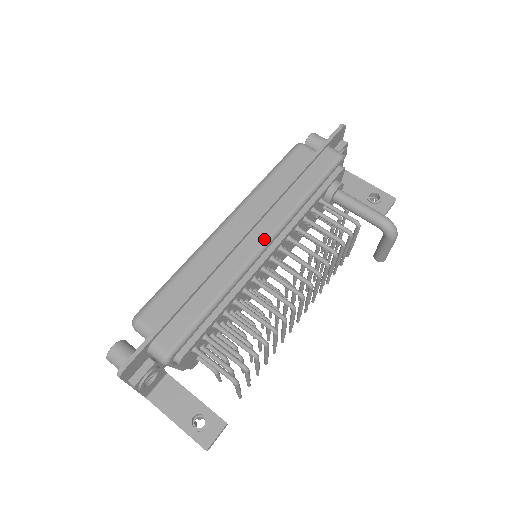
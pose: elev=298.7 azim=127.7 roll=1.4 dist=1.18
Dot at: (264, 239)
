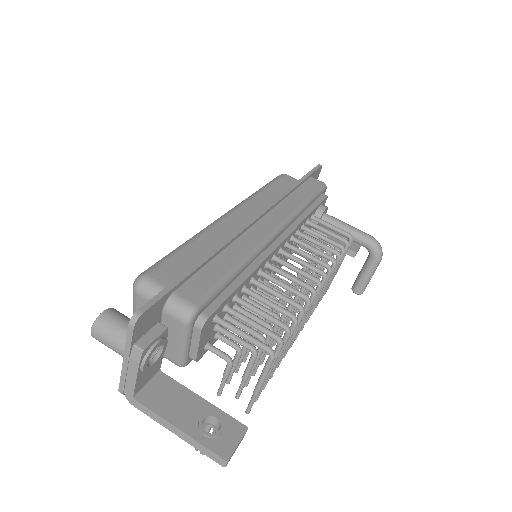
Dot at: (276, 225)
